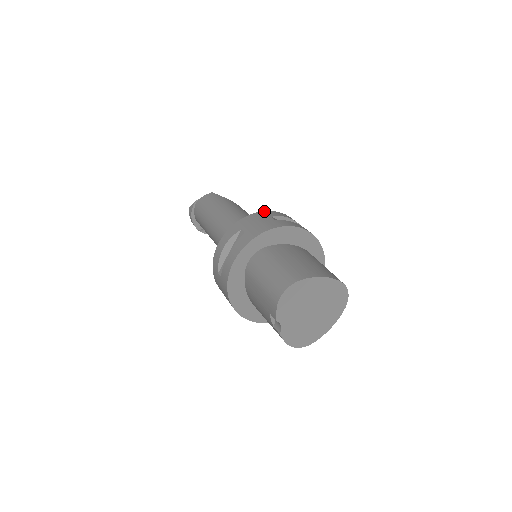
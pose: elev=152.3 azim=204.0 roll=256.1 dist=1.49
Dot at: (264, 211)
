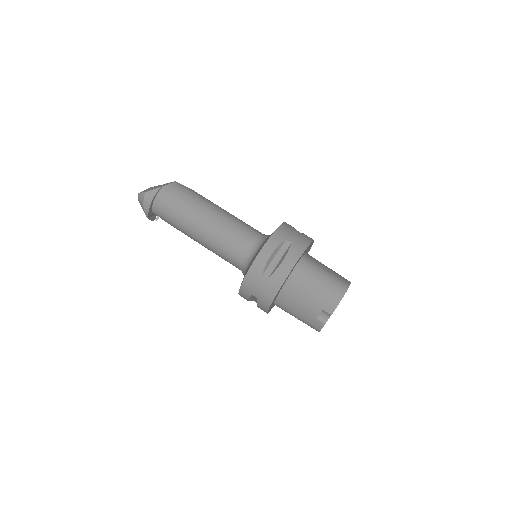
Dot at: occluded
